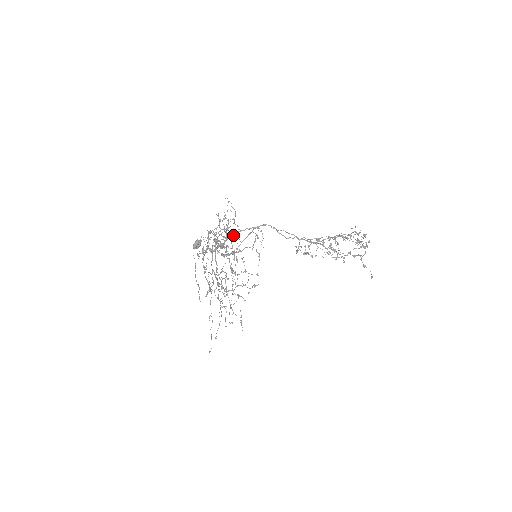
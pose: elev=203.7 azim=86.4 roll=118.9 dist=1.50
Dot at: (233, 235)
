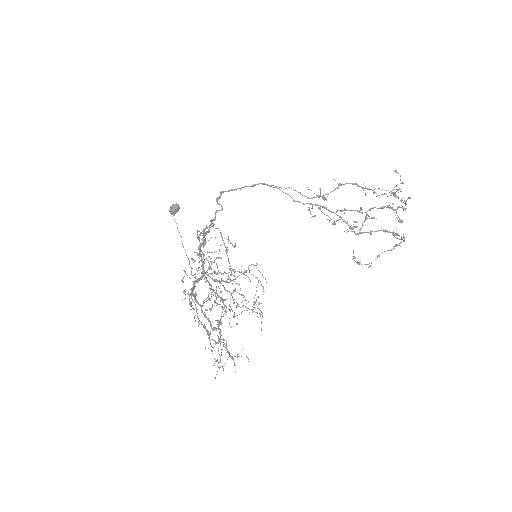
Dot at: (220, 193)
